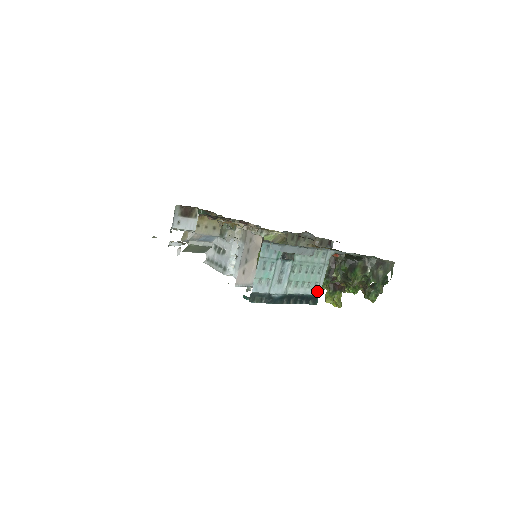
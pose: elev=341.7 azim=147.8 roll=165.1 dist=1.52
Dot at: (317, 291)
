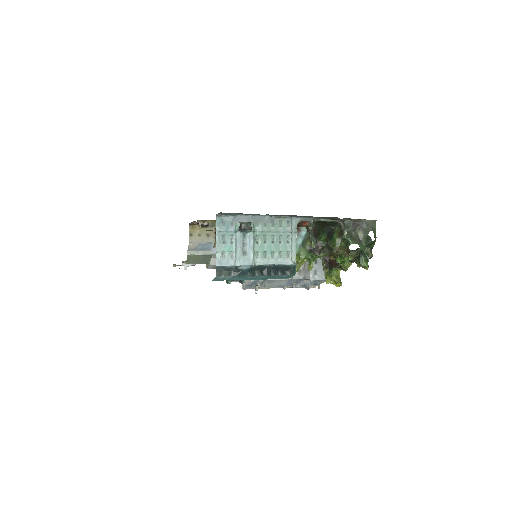
Dot at: (291, 260)
